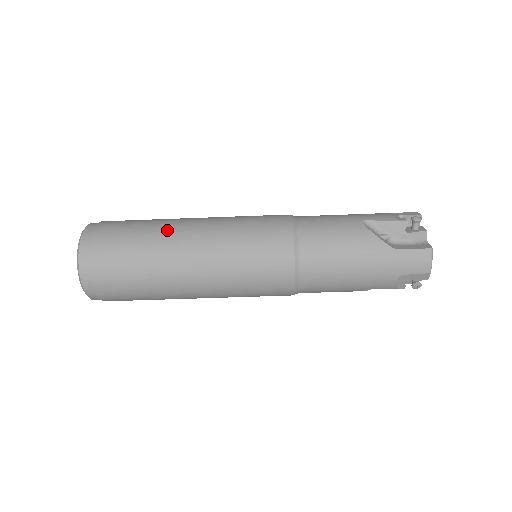
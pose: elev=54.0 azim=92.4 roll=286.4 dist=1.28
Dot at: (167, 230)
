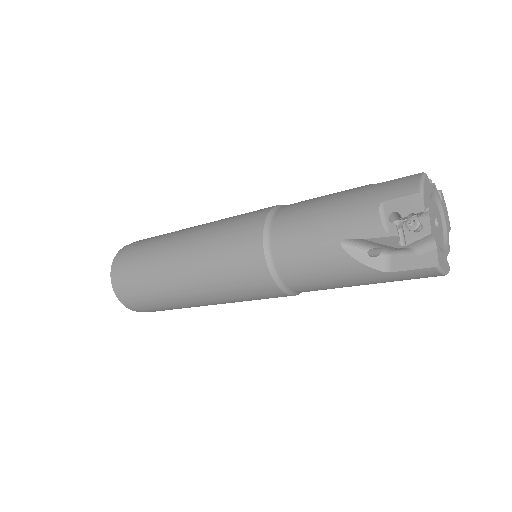
Dot at: (165, 280)
